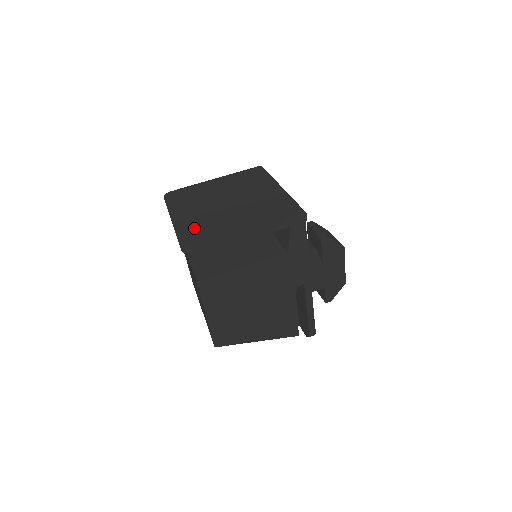
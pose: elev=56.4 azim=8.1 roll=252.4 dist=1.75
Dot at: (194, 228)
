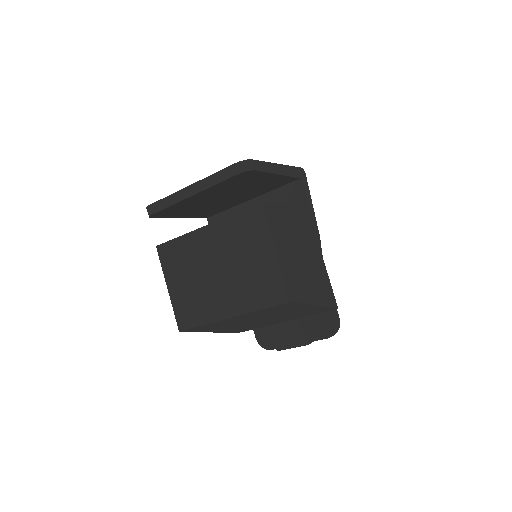
Dot at: occluded
